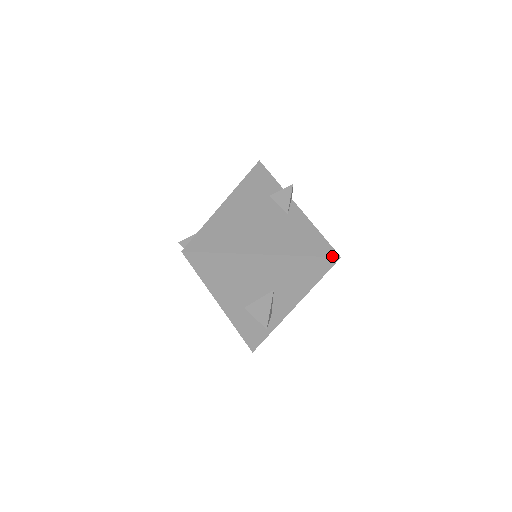
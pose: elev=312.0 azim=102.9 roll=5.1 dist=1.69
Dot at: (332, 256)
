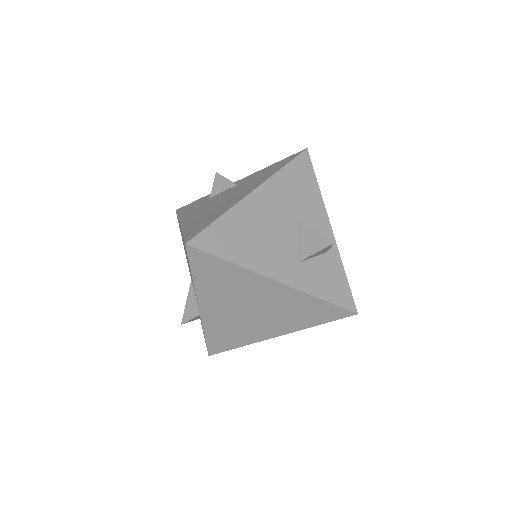
Dot at: (300, 153)
